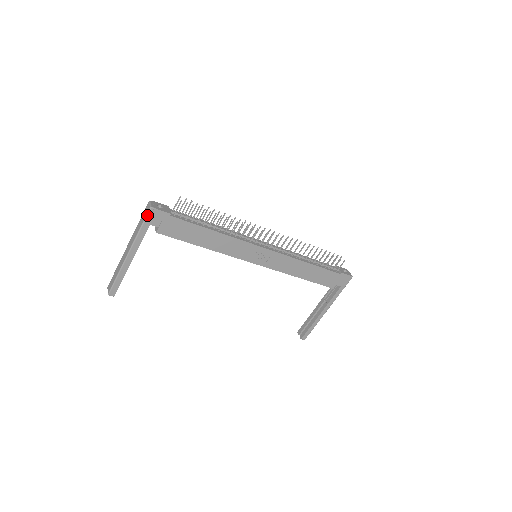
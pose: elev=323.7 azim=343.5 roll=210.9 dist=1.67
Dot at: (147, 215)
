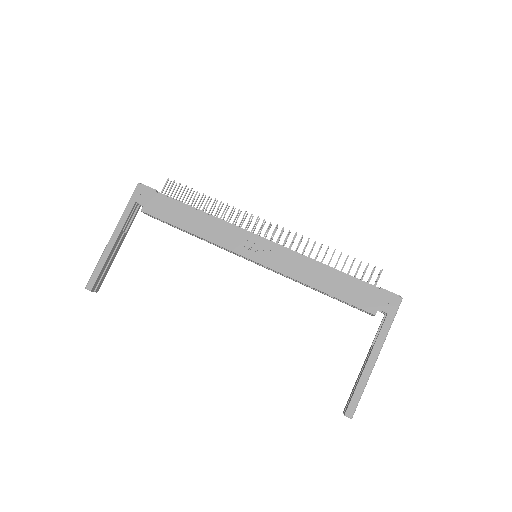
Dot at: (134, 191)
